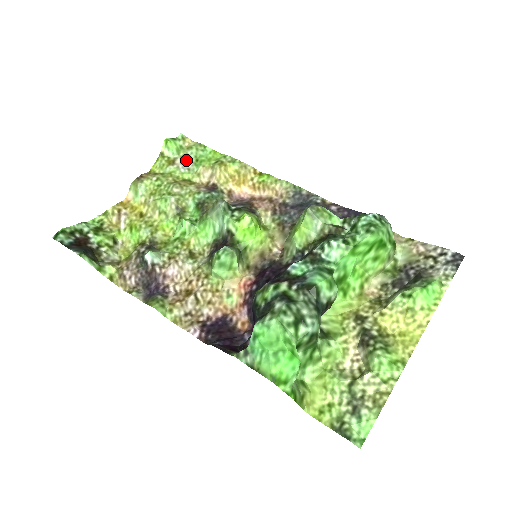
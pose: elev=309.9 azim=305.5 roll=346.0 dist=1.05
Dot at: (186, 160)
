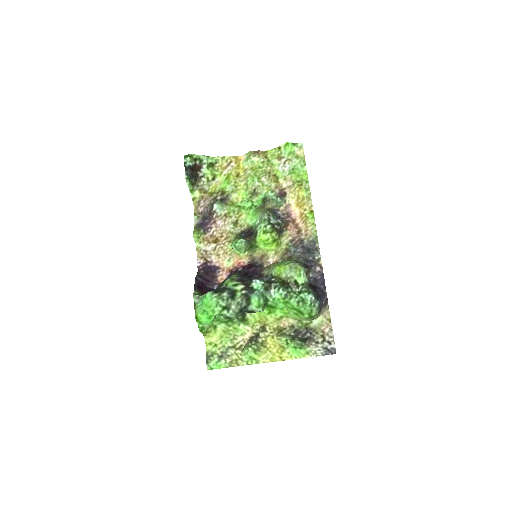
Dot at: (288, 164)
